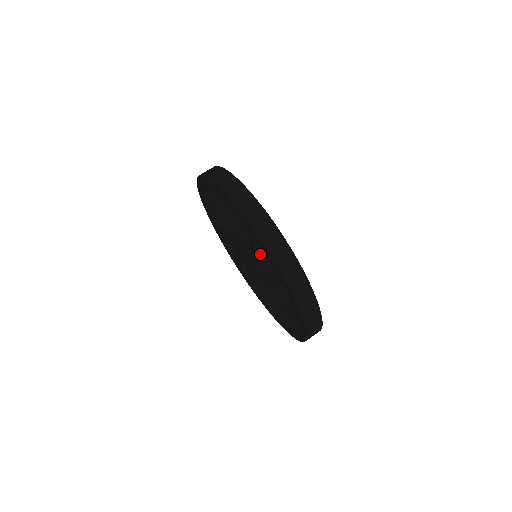
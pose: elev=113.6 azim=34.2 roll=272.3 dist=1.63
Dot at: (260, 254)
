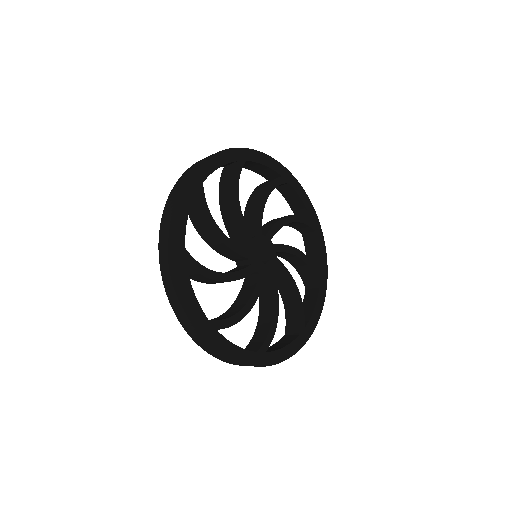
Dot at: occluded
